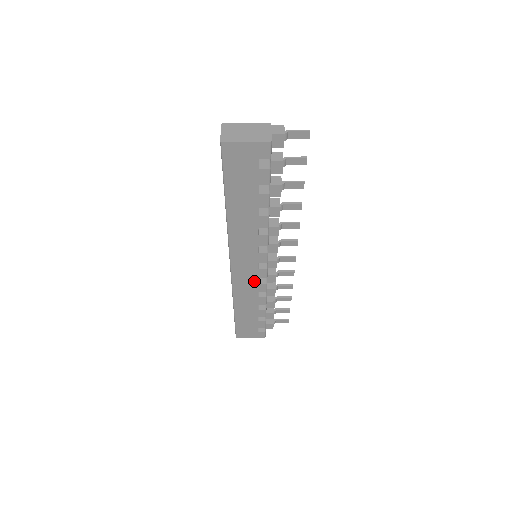
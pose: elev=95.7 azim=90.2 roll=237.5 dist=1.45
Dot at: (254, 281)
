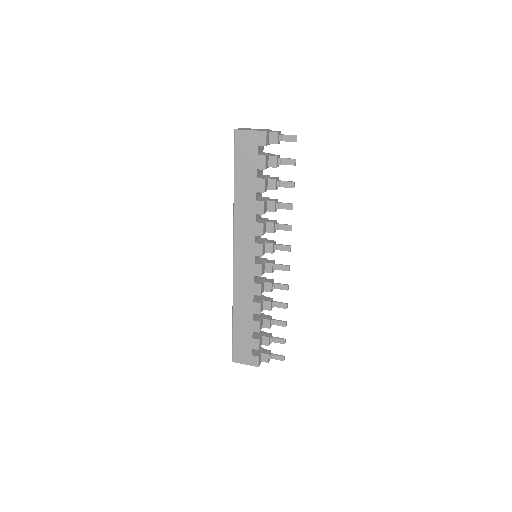
Dot at: (251, 279)
